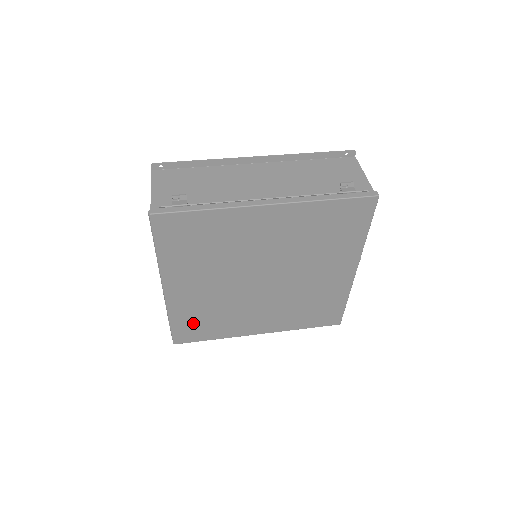
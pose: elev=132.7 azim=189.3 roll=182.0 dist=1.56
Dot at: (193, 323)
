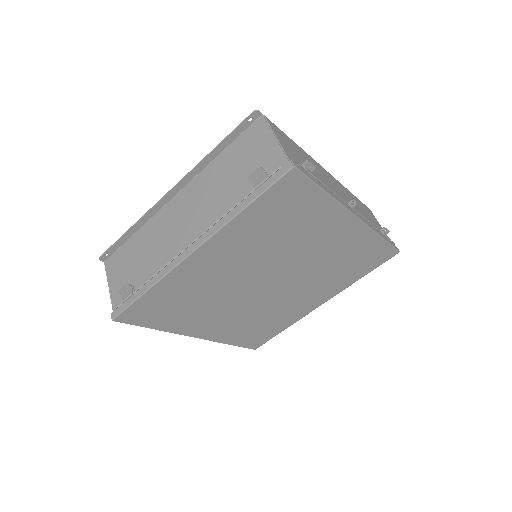
Dot at: (251, 334)
